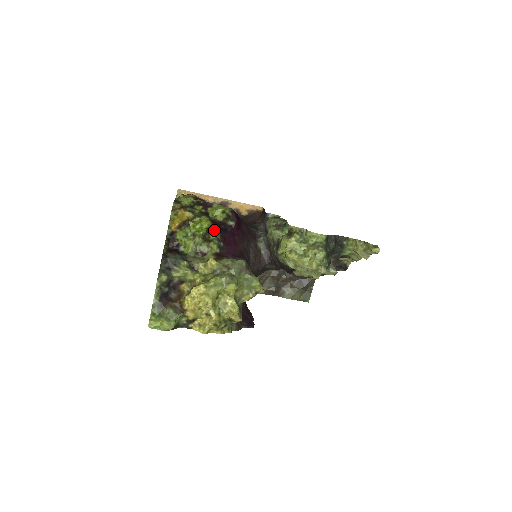
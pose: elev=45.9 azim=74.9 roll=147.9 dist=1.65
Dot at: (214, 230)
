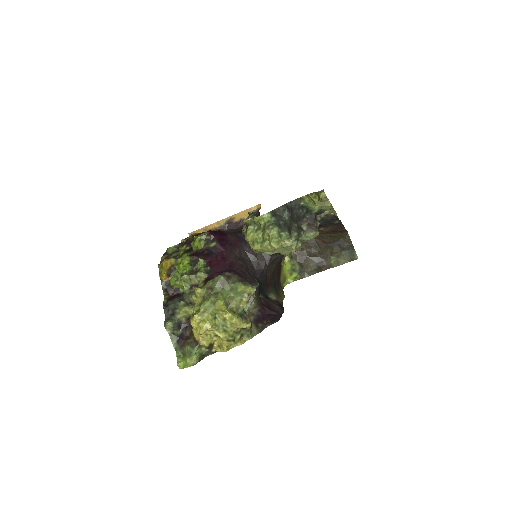
Dot at: (197, 260)
